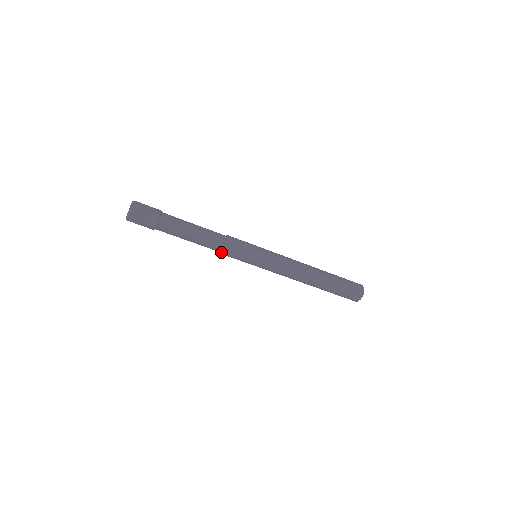
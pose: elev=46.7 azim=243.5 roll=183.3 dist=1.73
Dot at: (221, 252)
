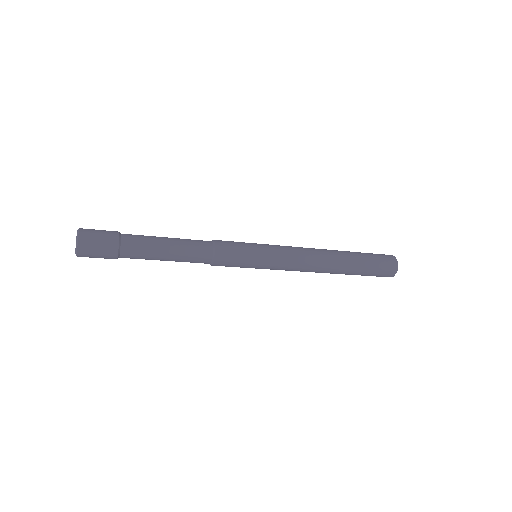
Dot at: occluded
